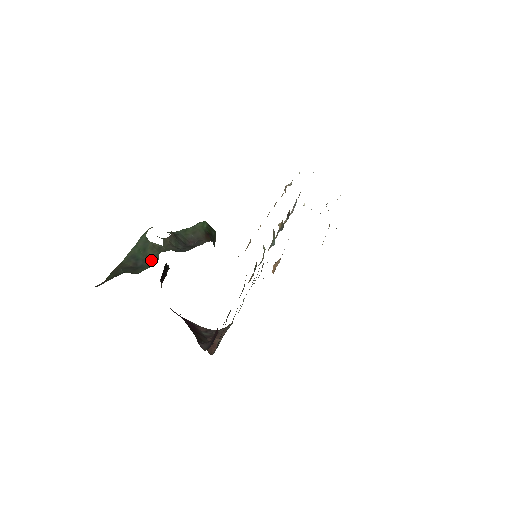
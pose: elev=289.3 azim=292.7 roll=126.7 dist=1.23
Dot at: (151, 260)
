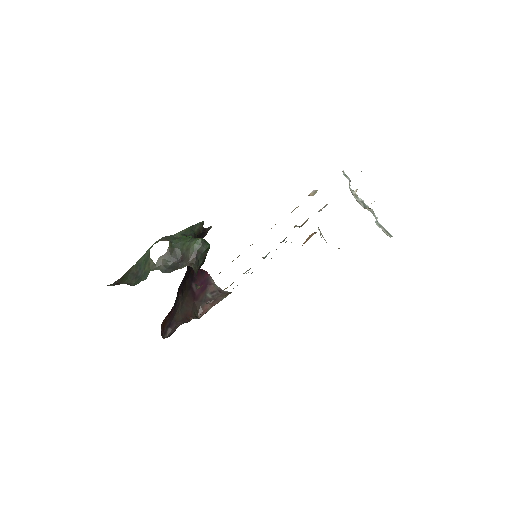
Dot at: (144, 275)
